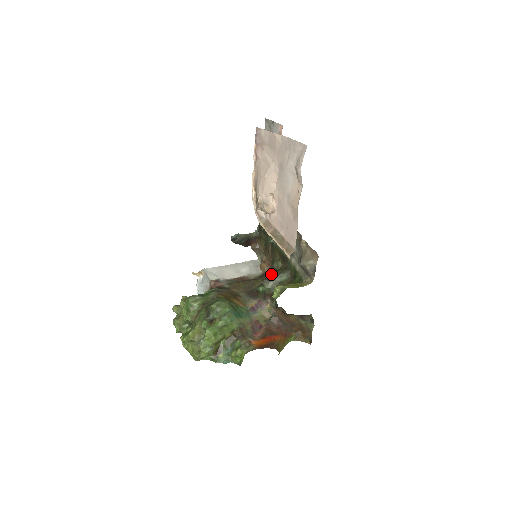
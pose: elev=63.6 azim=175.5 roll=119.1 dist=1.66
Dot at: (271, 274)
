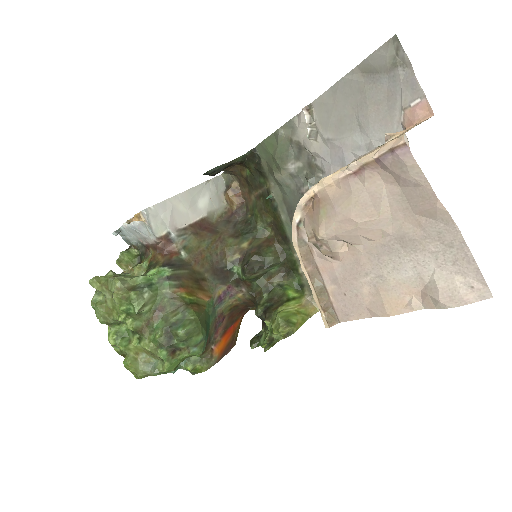
Dot at: (258, 258)
